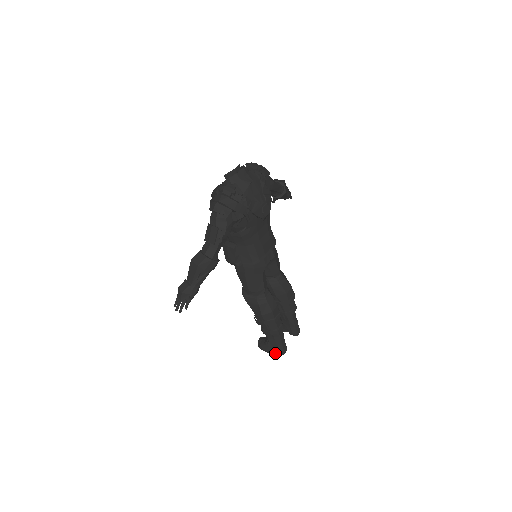
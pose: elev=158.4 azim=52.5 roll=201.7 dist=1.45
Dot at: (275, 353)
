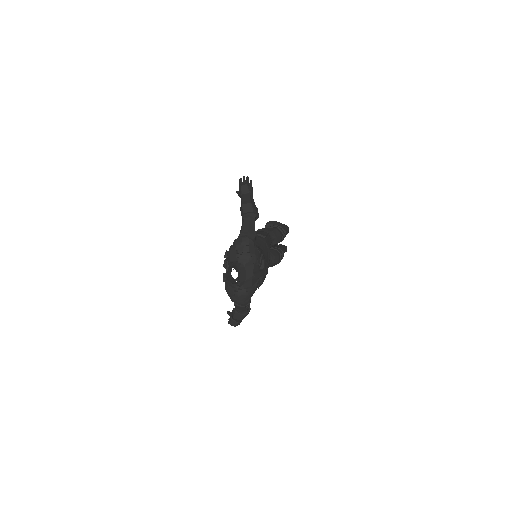
Dot at: occluded
